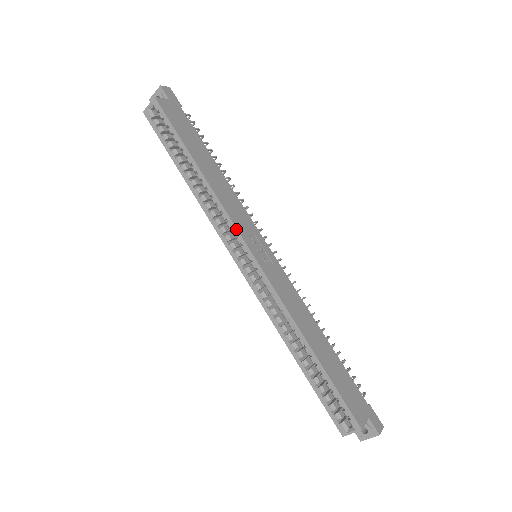
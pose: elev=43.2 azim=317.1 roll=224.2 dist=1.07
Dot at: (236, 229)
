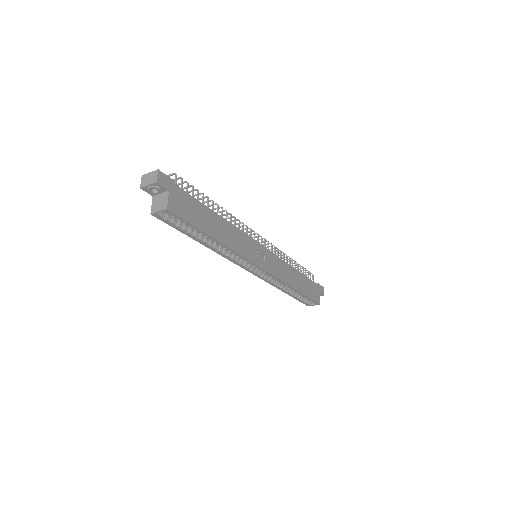
Dot at: (251, 262)
